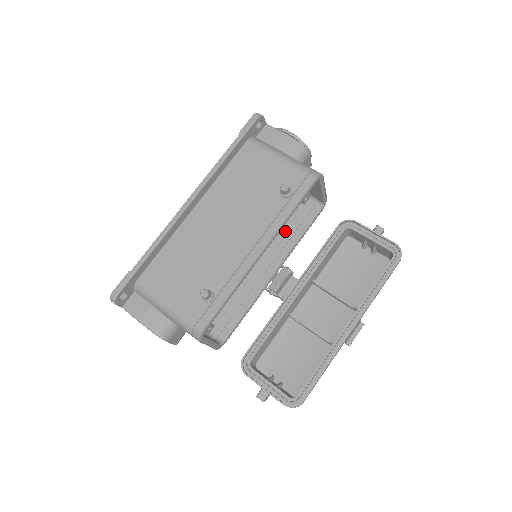
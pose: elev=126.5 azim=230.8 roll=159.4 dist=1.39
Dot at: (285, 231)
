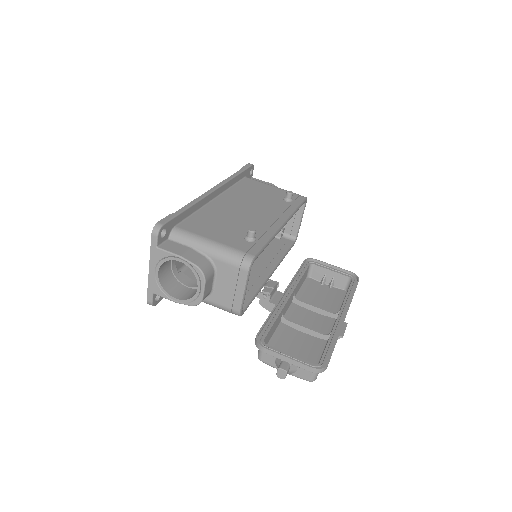
Dot at: (271, 250)
